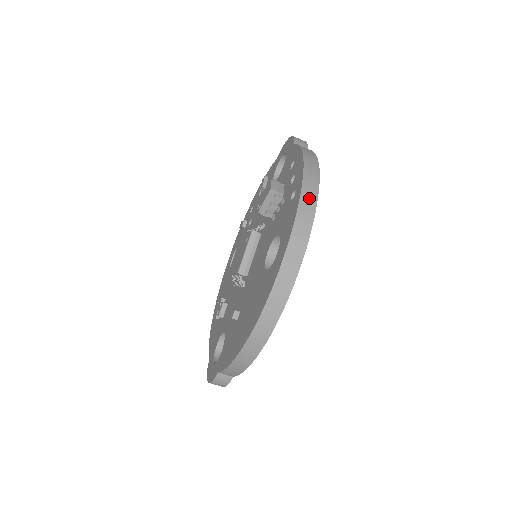
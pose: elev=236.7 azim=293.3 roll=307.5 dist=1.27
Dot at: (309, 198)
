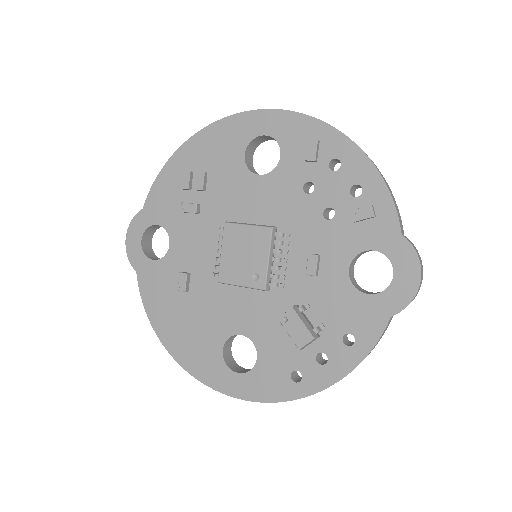
Dot at: occluded
